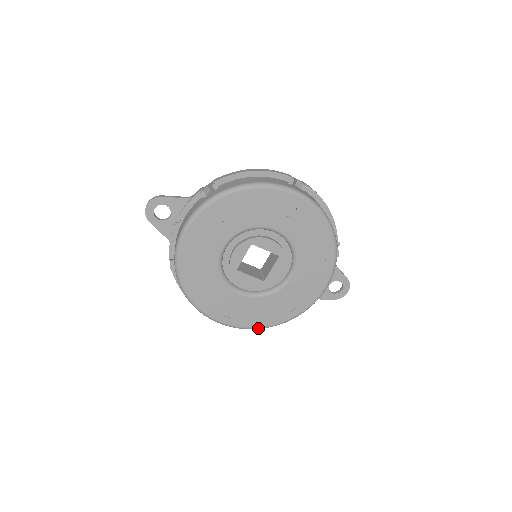
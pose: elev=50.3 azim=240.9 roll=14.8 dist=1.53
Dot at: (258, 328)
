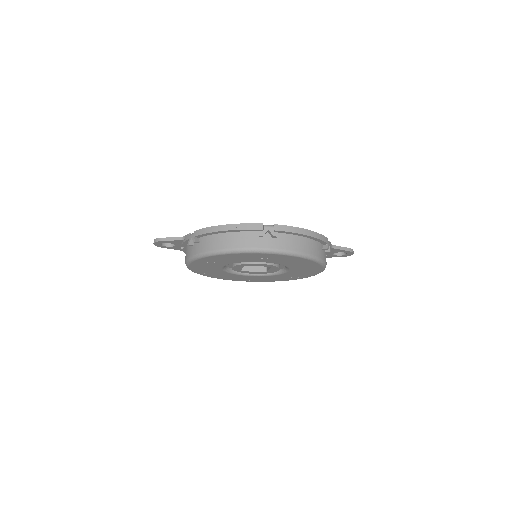
Dot at: occluded
